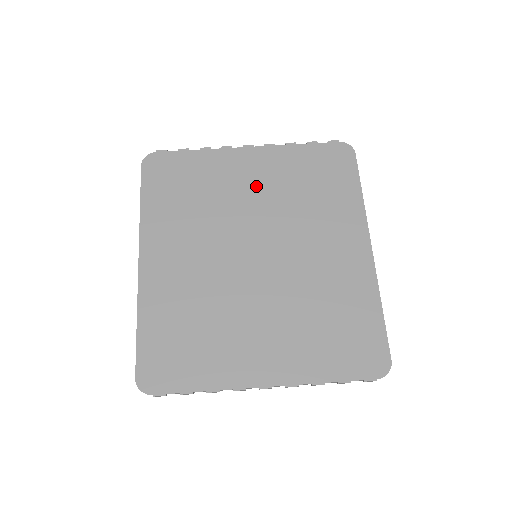
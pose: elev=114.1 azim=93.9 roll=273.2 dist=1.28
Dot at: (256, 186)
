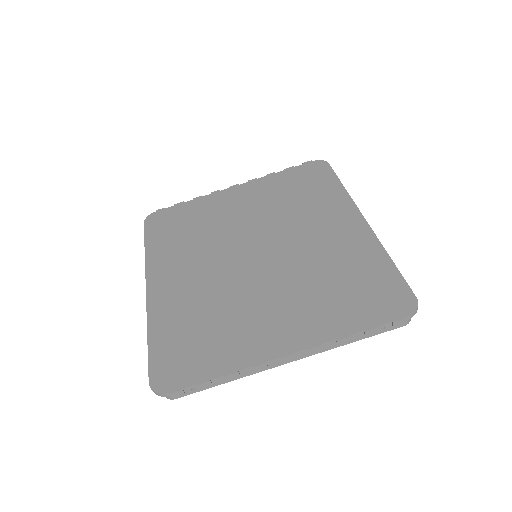
Dot at: (246, 208)
